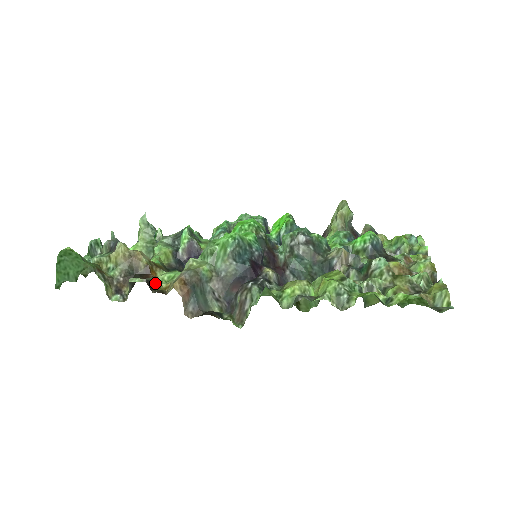
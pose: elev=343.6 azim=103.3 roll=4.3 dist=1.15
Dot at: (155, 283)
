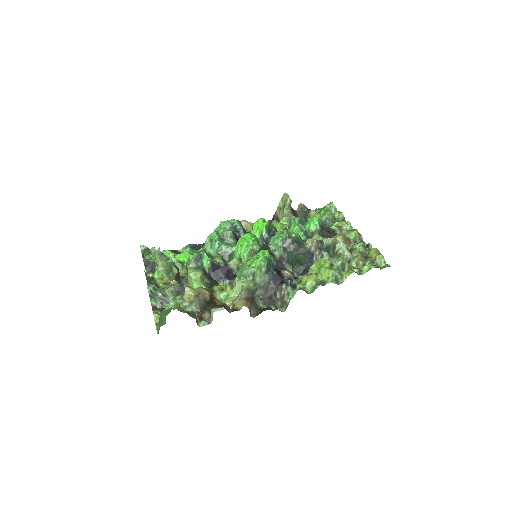
Dot at: (224, 305)
